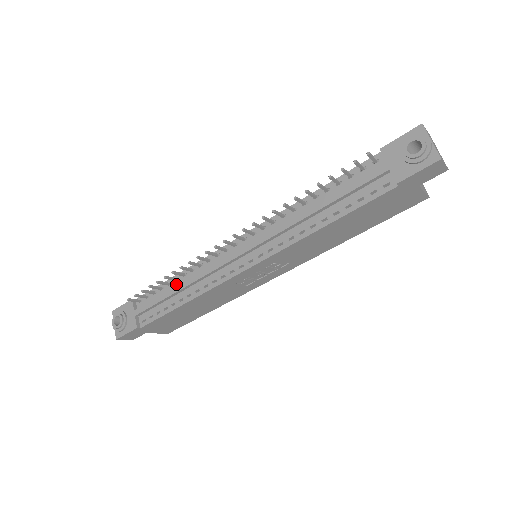
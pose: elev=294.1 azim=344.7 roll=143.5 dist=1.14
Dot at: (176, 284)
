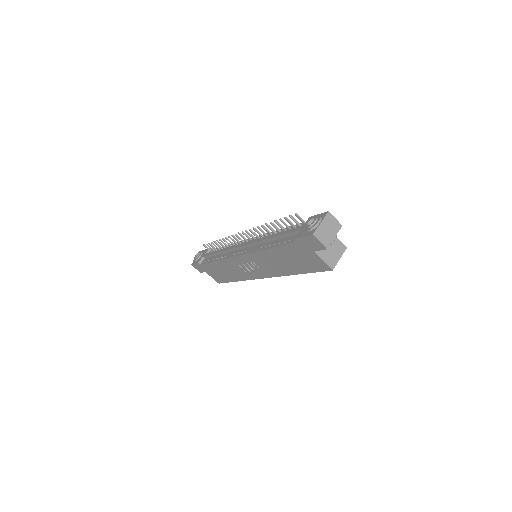
Dot at: occluded
